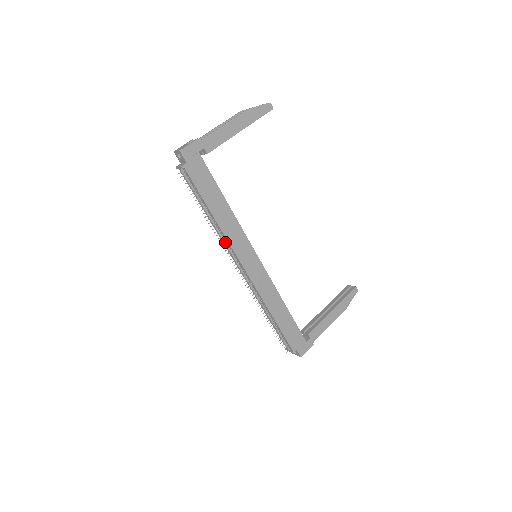
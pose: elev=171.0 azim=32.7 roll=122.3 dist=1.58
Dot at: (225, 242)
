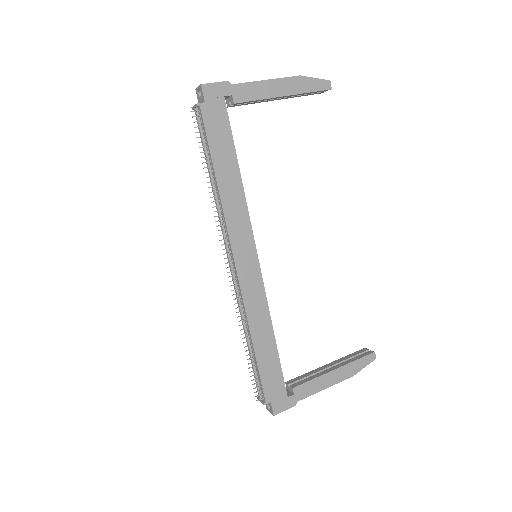
Dot at: (221, 219)
